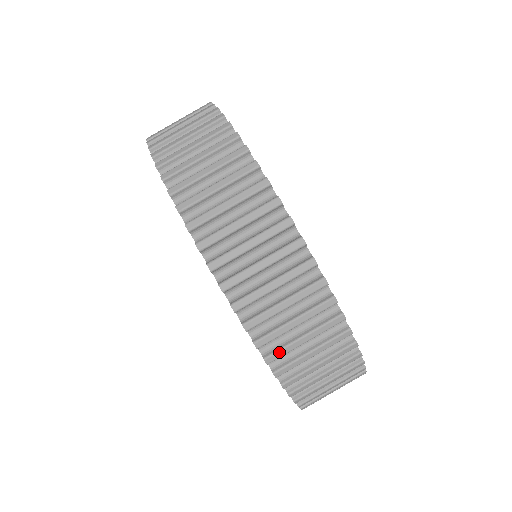
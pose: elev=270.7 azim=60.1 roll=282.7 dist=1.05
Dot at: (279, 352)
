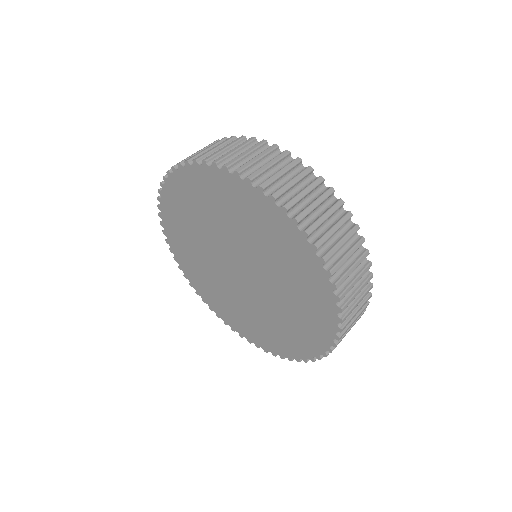
Dot at: (201, 155)
